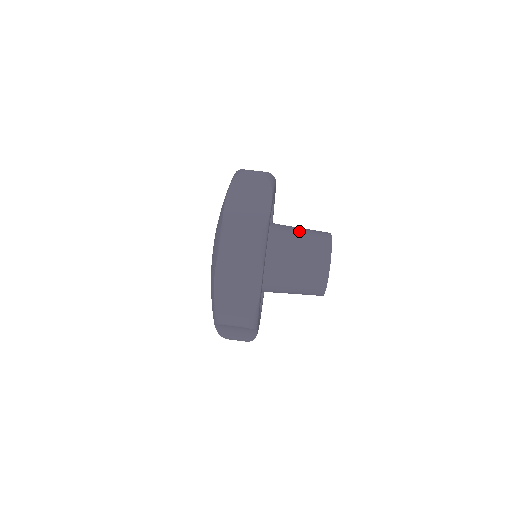
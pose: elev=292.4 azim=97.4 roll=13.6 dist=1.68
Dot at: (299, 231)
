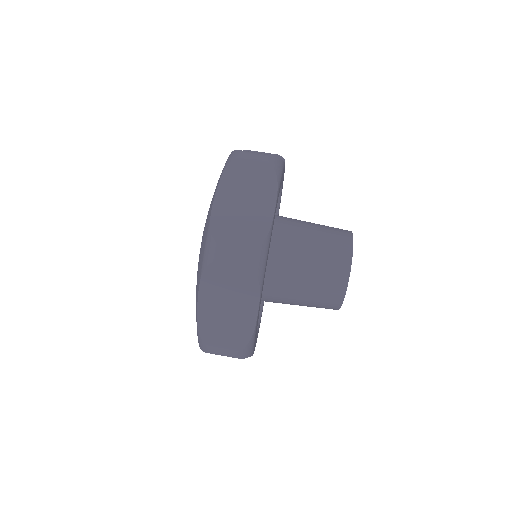
Dot at: (311, 231)
